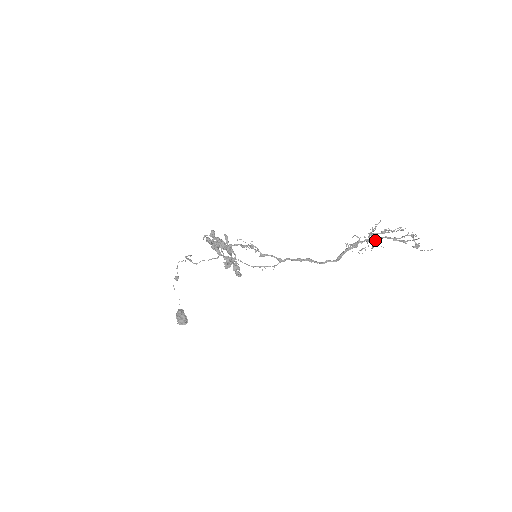
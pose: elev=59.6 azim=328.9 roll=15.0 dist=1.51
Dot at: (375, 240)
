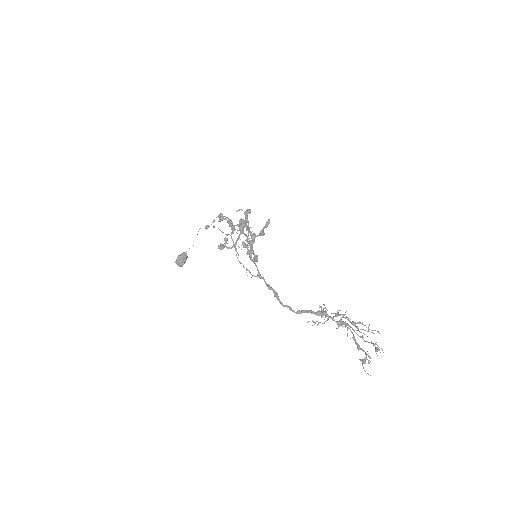
Dot at: (340, 324)
